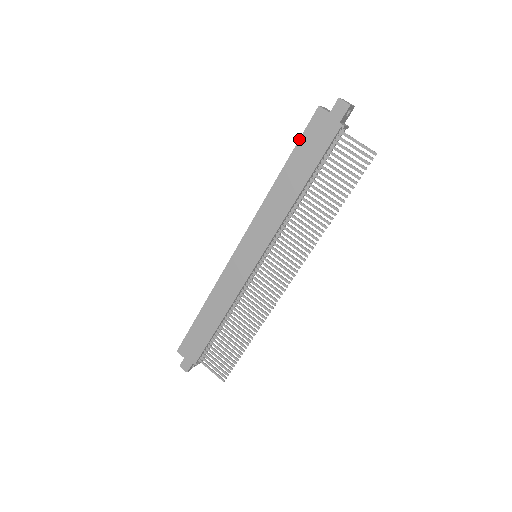
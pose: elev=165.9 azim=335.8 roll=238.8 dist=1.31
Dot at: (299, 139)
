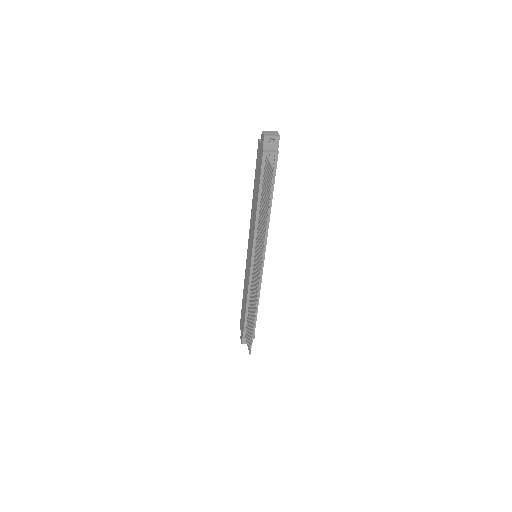
Dot at: (256, 165)
